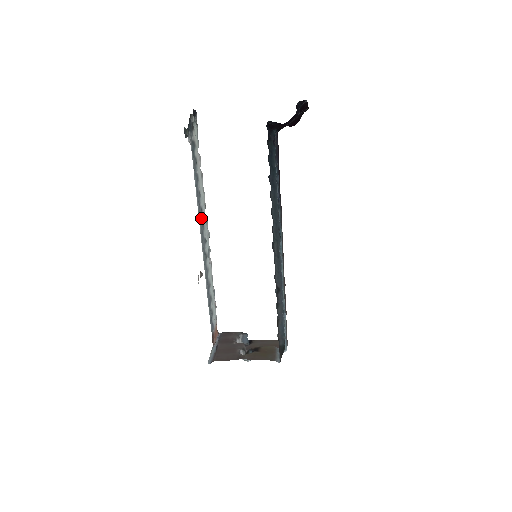
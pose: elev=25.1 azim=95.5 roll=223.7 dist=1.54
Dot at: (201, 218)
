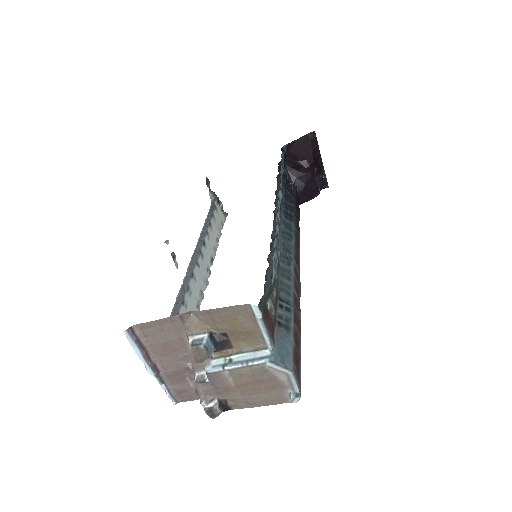
Dot at: (201, 247)
